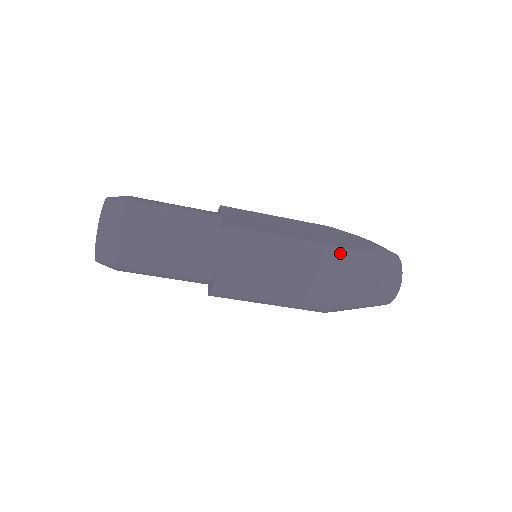
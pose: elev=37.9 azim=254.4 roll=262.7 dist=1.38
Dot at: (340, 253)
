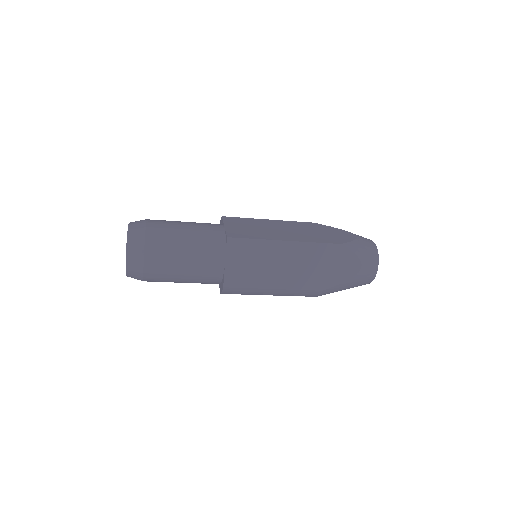
Dot at: (325, 248)
